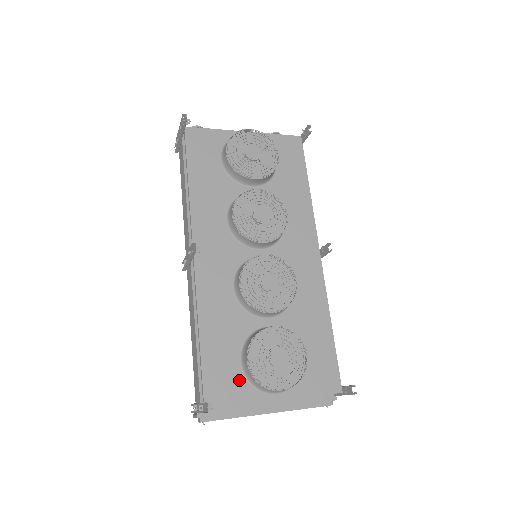
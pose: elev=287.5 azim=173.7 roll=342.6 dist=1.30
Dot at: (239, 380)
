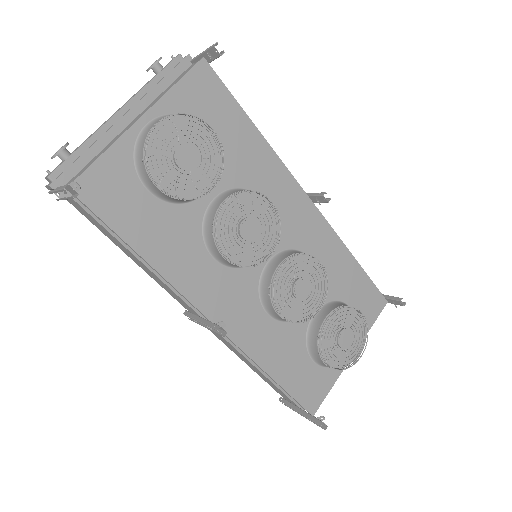
Dot at: (321, 374)
